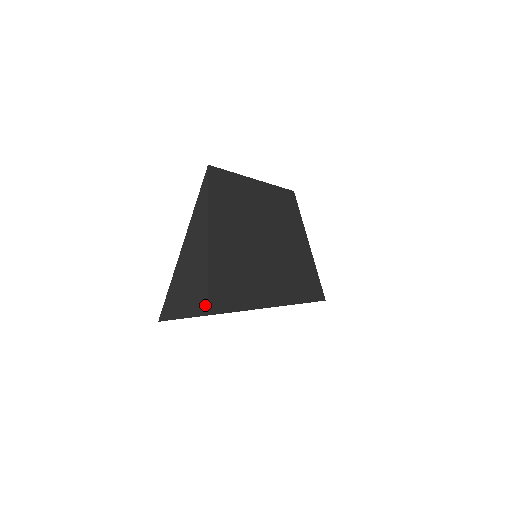
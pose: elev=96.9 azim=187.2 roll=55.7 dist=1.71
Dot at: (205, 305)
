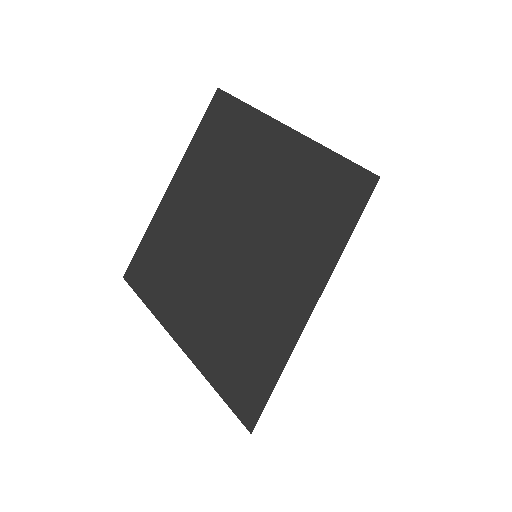
Dot at: (243, 424)
